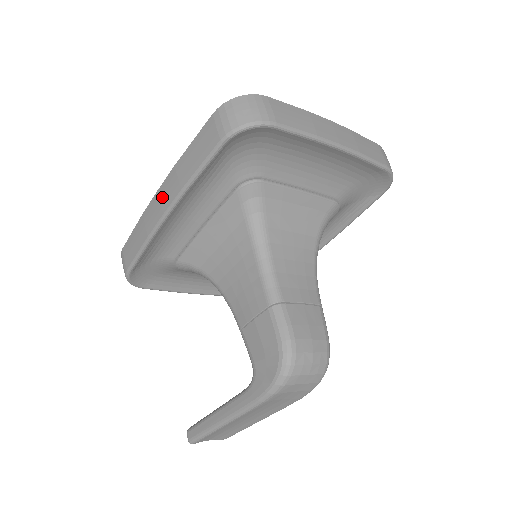
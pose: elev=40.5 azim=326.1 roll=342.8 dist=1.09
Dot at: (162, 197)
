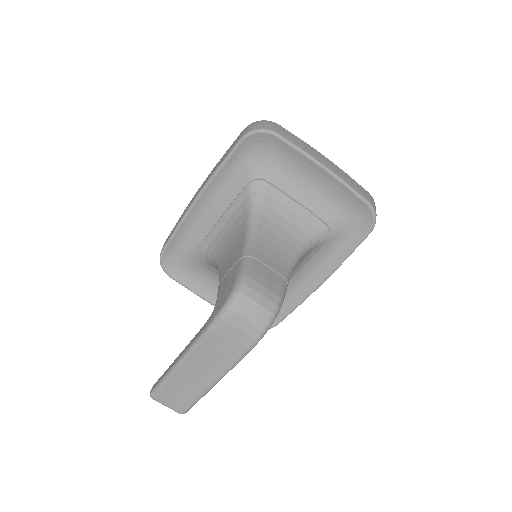
Dot at: (199, 189)
